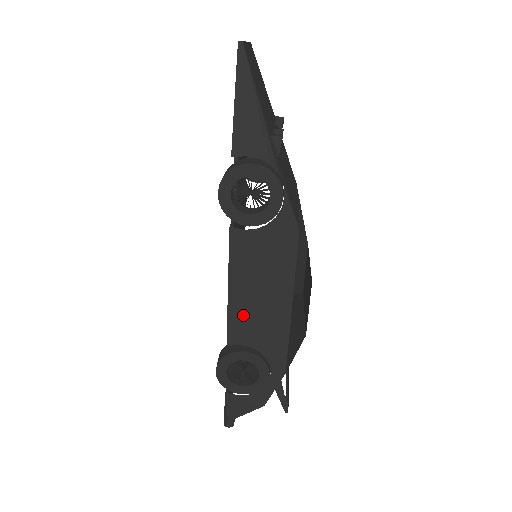
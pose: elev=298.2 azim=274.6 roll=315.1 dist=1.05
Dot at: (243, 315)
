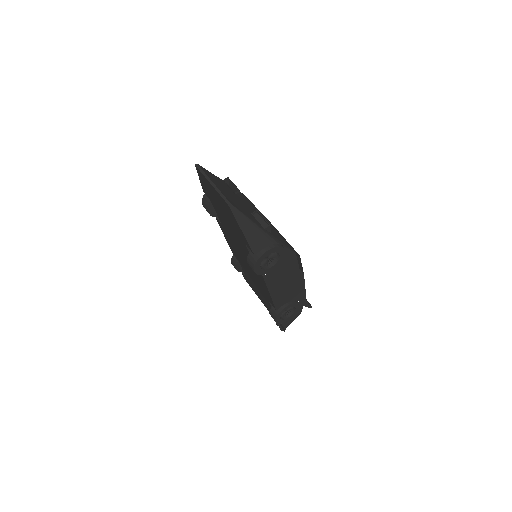
Dot at: (280, 296)
